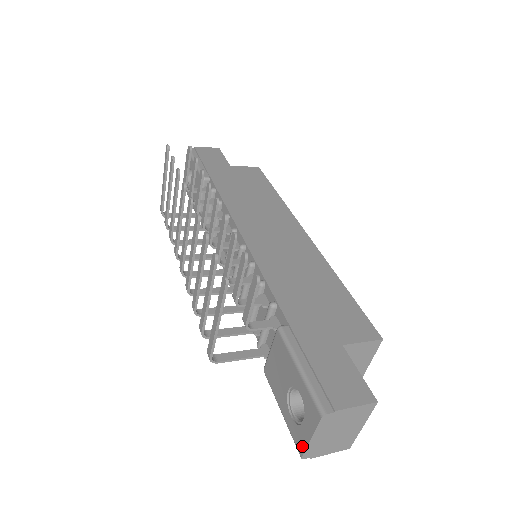
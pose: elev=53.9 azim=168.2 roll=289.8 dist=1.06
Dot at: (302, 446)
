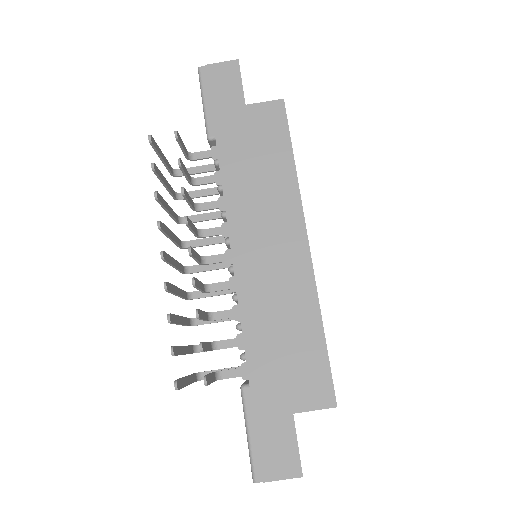
Dot at: occluded
